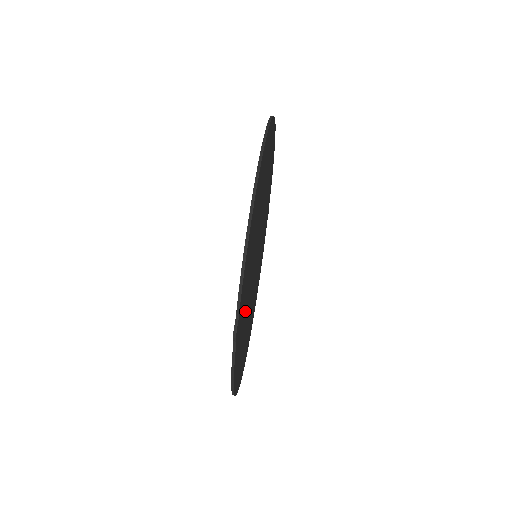
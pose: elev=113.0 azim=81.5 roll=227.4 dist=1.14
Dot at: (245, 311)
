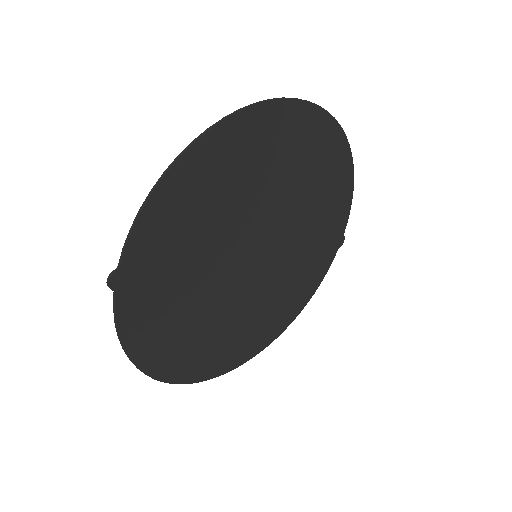
Dot at: (182, 289)
